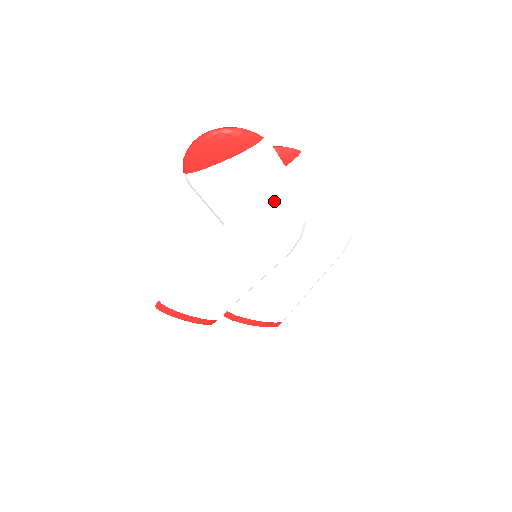
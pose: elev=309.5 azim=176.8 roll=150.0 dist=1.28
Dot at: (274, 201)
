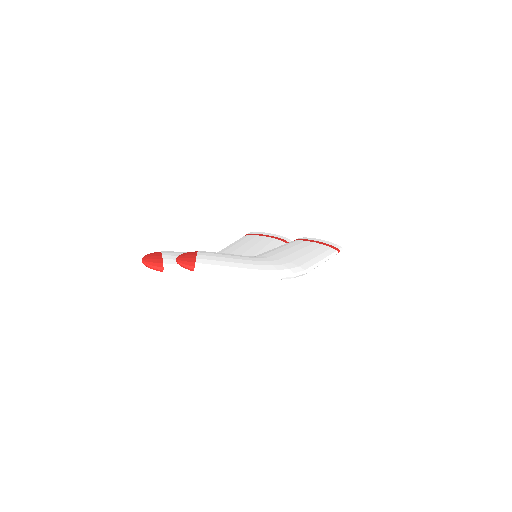
Dot at: occluded
